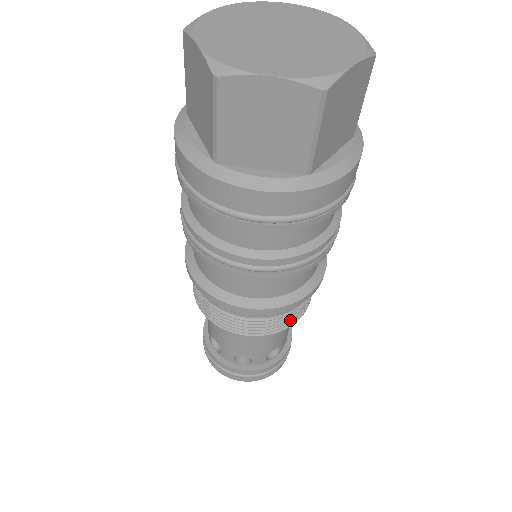
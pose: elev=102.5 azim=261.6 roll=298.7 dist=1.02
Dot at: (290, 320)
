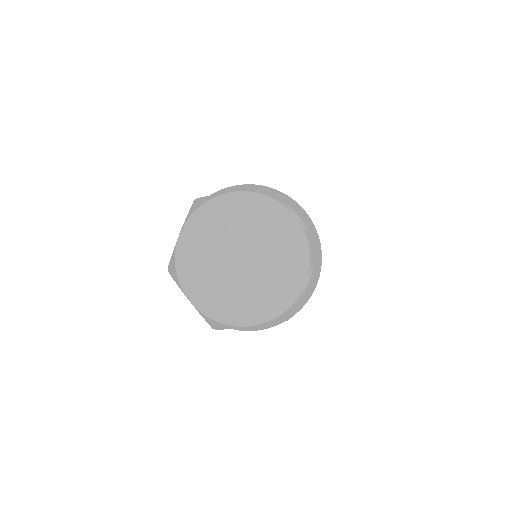
Dot at: occluded
